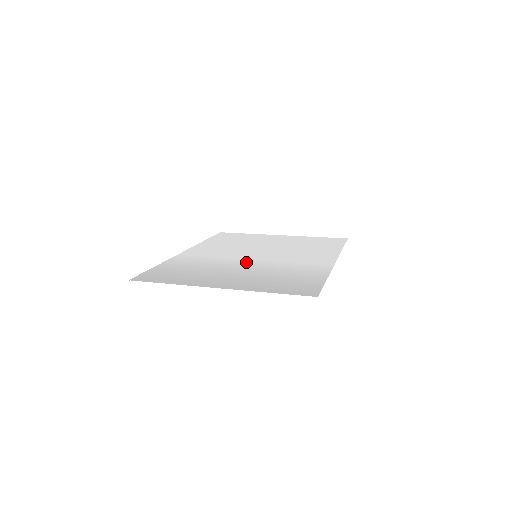
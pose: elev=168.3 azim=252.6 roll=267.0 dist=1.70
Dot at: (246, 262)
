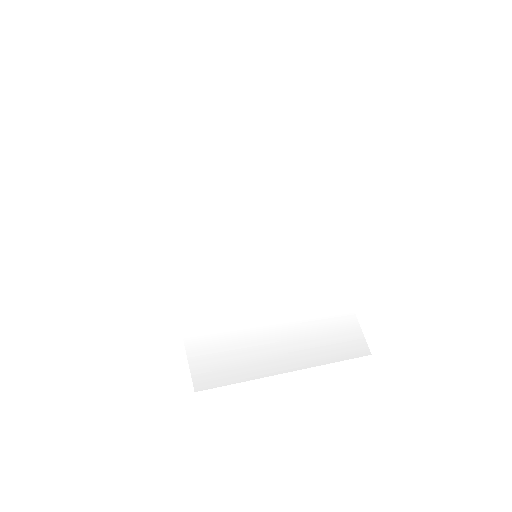
Dot at: (263, 282)
